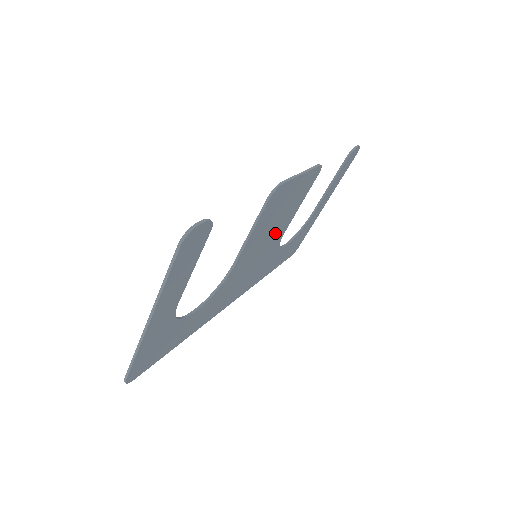
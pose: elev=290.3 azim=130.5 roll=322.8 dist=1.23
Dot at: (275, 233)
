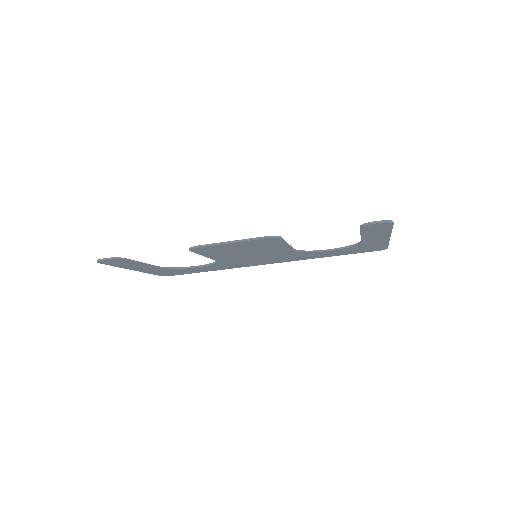
Dot at: (266, 252)
